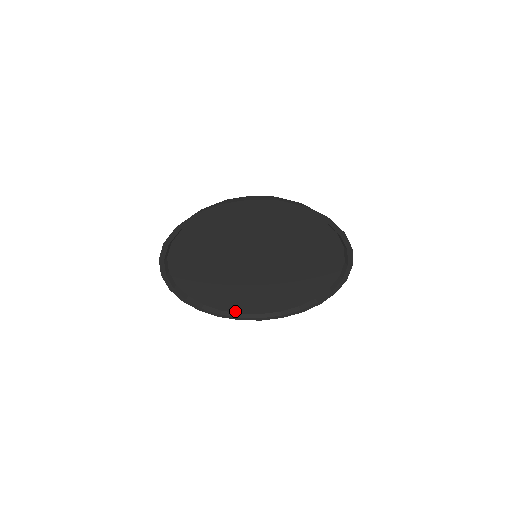
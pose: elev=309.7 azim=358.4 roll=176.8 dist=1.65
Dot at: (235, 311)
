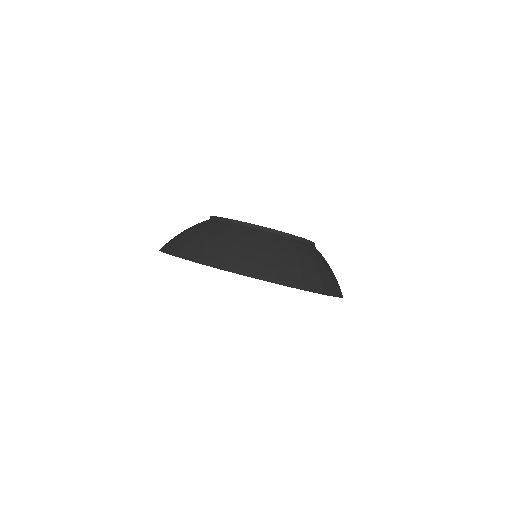
Dot at: occluded
